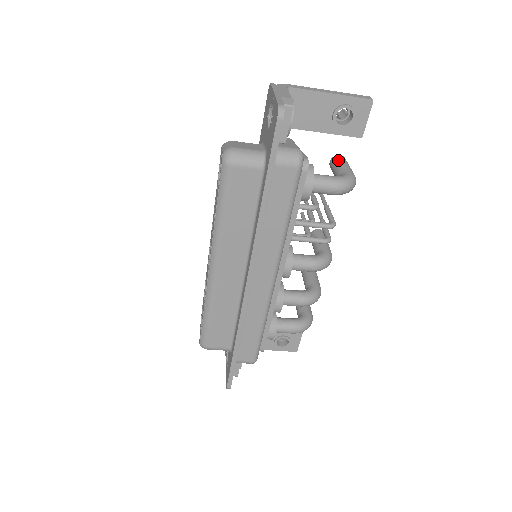
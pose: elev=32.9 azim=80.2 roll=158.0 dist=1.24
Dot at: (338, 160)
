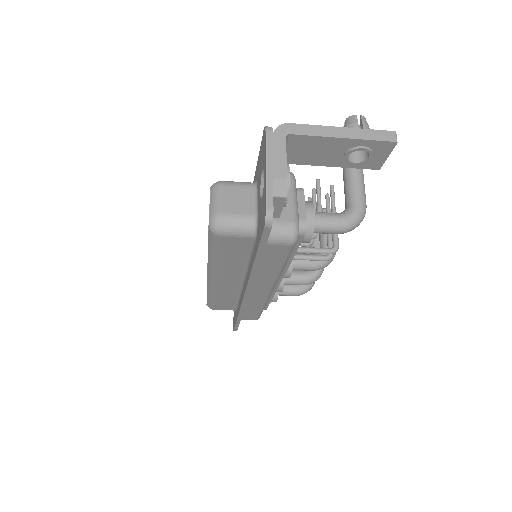
Dot at: (351, 173)
